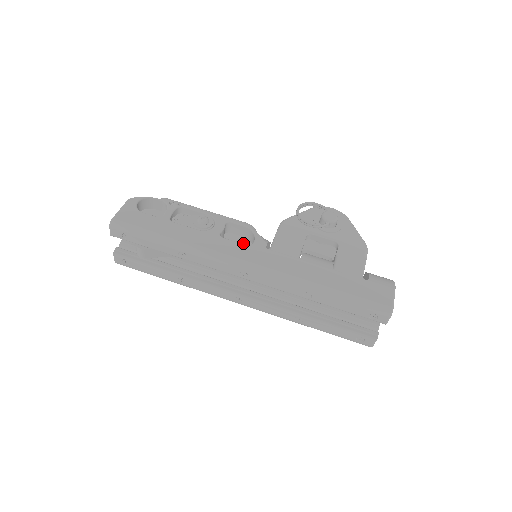
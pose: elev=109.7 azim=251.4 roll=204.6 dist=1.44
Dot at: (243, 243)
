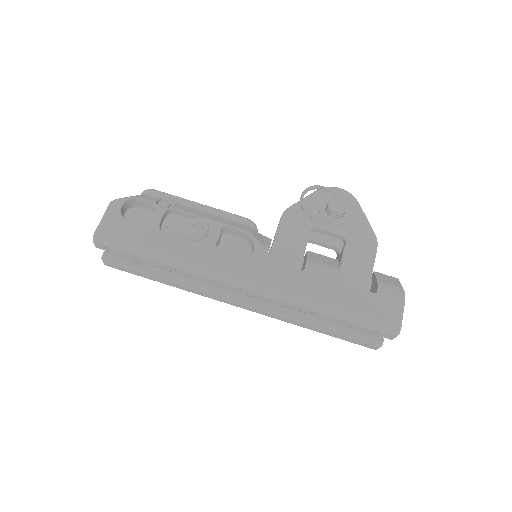
Dot at: (241, 247)
